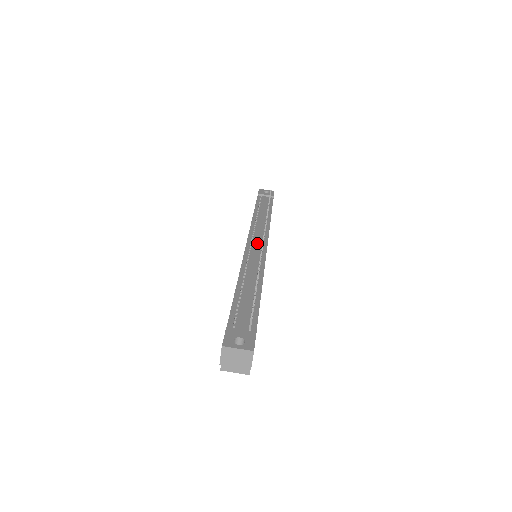
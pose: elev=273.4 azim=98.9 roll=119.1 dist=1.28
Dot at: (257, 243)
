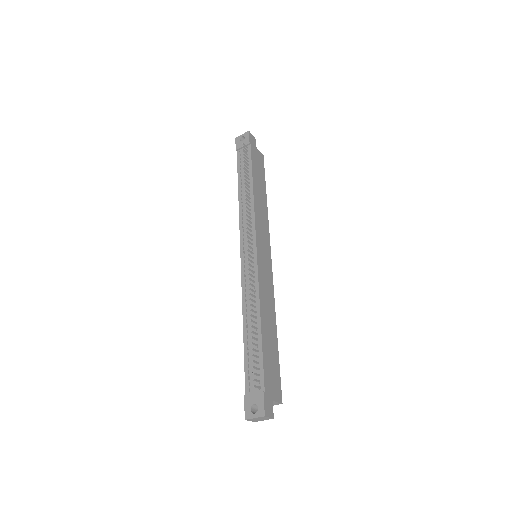
Dot at: occluded
